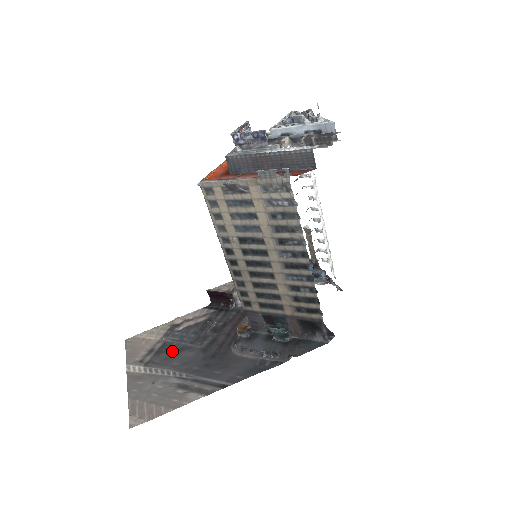
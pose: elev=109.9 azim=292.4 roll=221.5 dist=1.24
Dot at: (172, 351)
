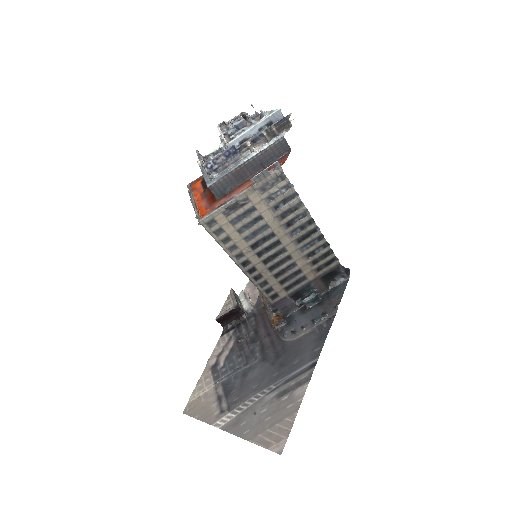
Dot at: (237, 383)
